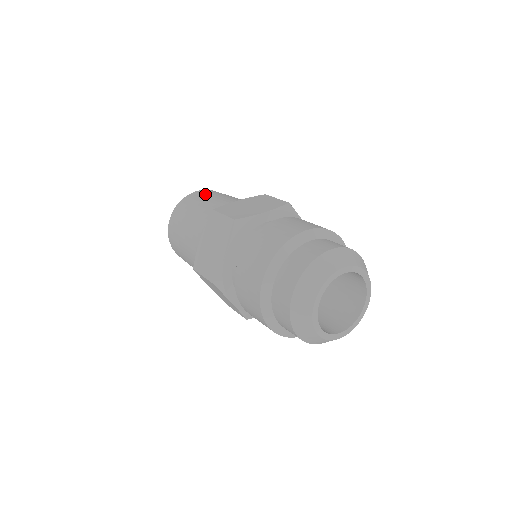
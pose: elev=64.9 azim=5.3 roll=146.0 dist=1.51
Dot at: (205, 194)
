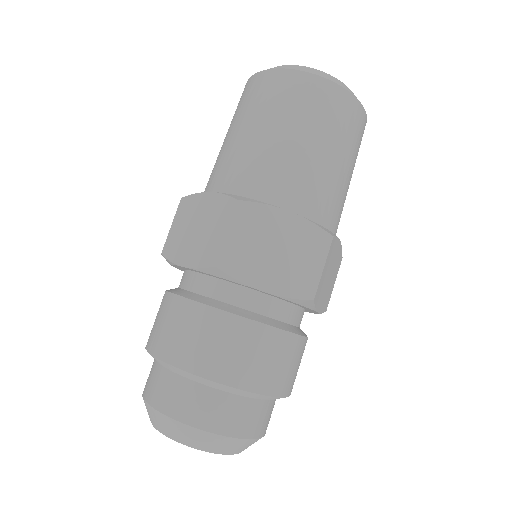
Dot at: (248, 101)
